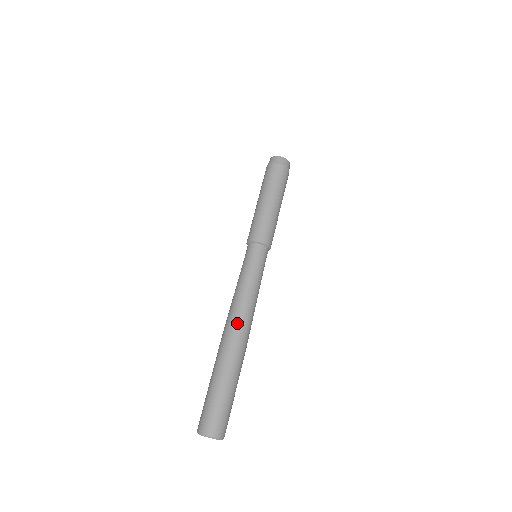
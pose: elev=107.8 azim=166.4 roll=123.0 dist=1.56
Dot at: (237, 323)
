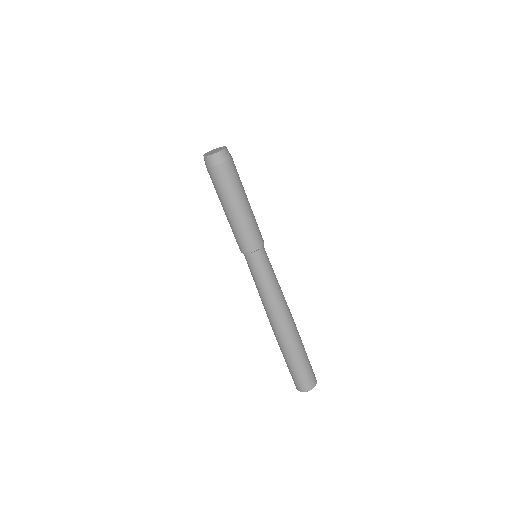
Dot at: (280, 320)
